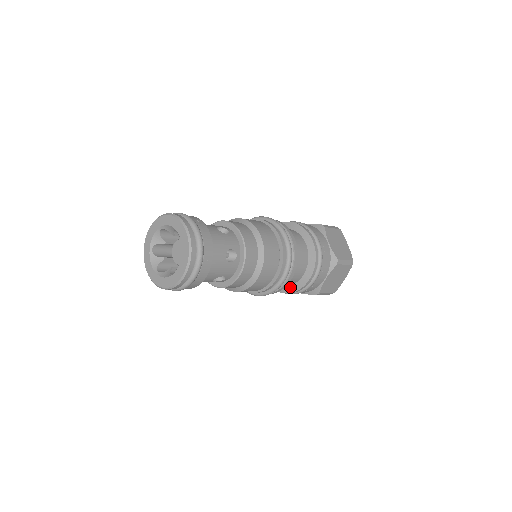
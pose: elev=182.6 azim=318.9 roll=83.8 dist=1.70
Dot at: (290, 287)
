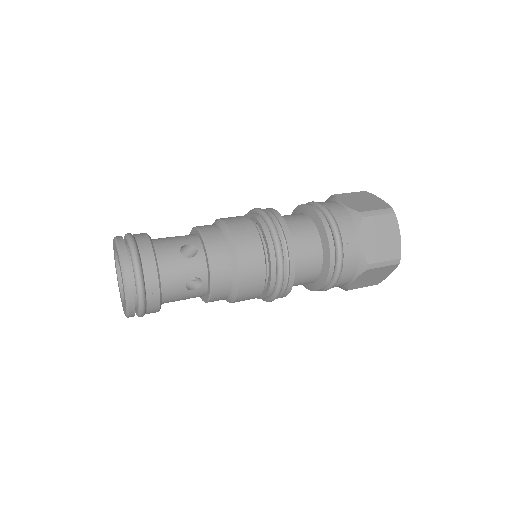
Dot at: (306, 284)
